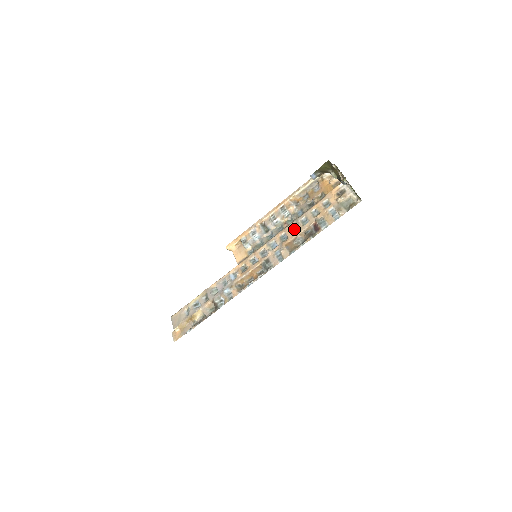
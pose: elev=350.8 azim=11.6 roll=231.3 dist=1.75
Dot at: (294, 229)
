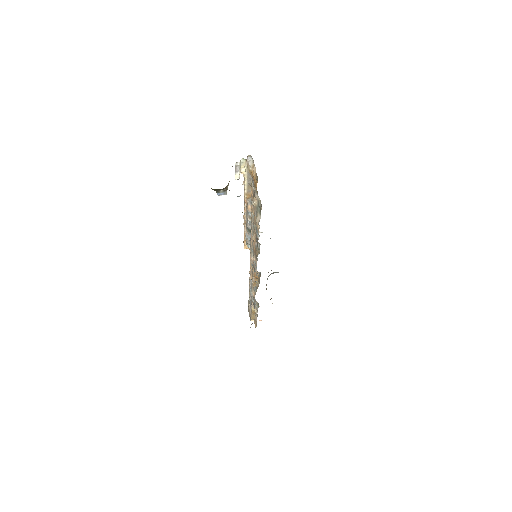
Dot at: occluded
